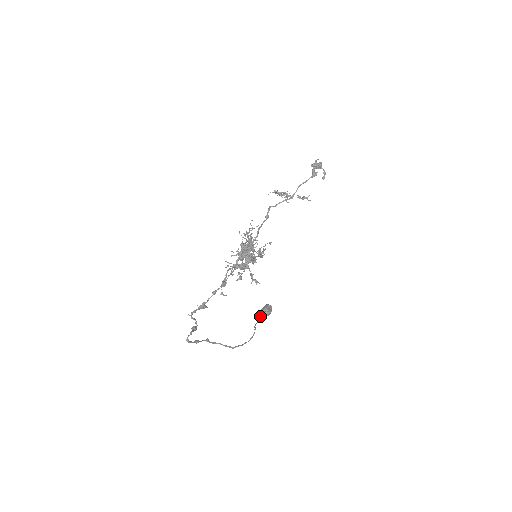
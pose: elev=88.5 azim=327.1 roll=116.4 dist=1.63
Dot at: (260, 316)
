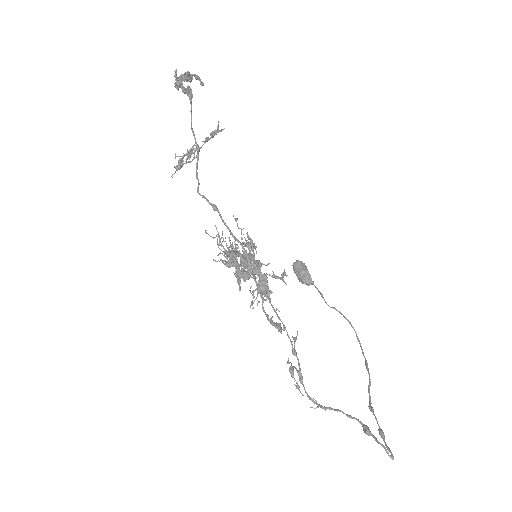
Dot at: (306, 284)
